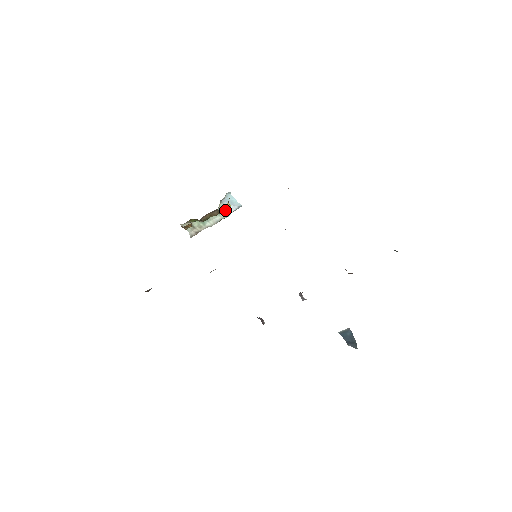
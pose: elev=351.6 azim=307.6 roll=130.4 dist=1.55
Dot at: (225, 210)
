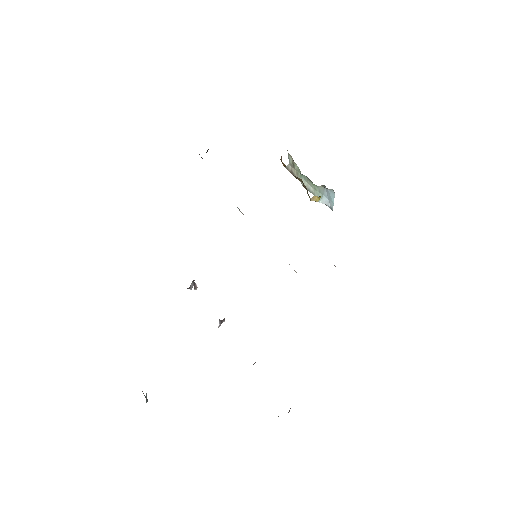
Dot at: occluded
